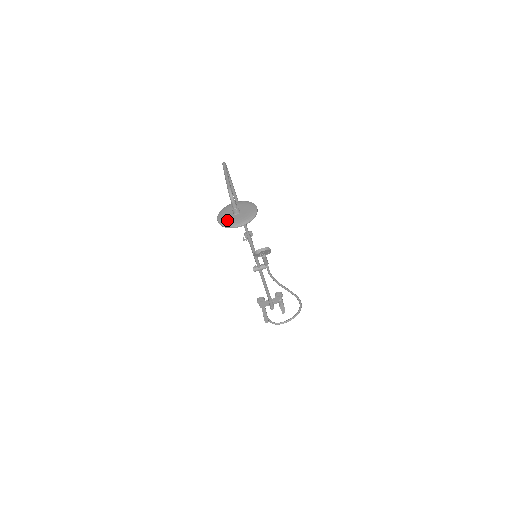
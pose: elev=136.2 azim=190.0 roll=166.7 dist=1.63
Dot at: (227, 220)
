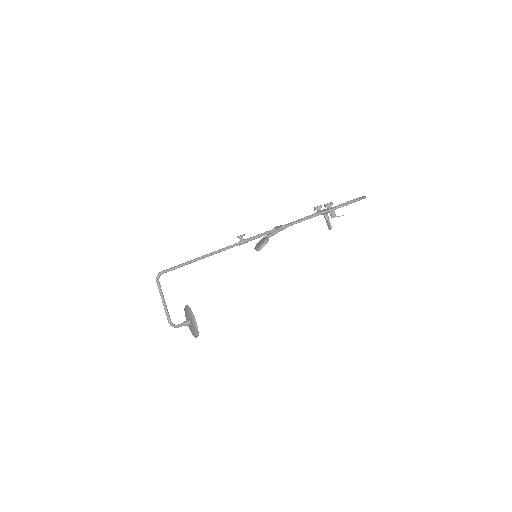
Dot at: (189, 328)
